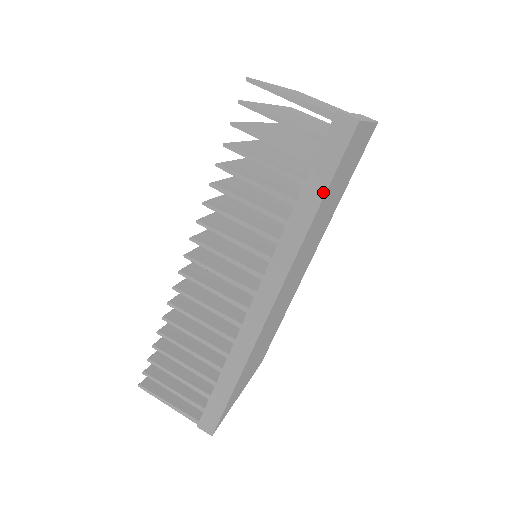
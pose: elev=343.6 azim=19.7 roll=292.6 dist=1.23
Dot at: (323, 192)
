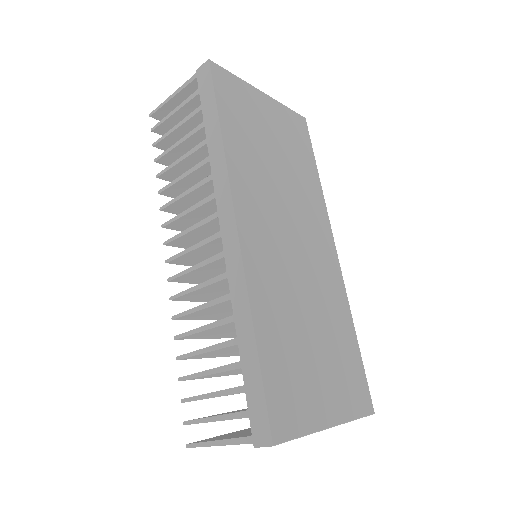
Dot at: (216, 114)
